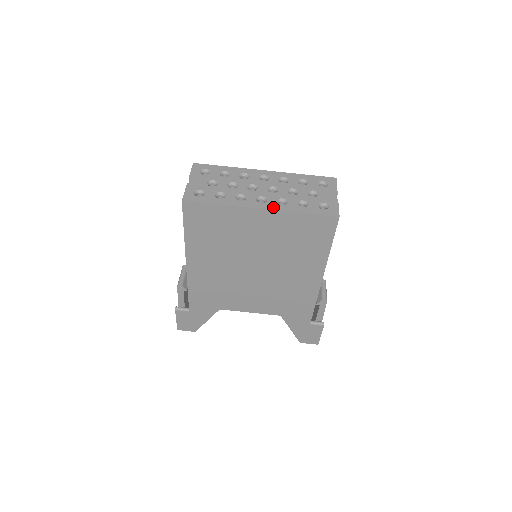
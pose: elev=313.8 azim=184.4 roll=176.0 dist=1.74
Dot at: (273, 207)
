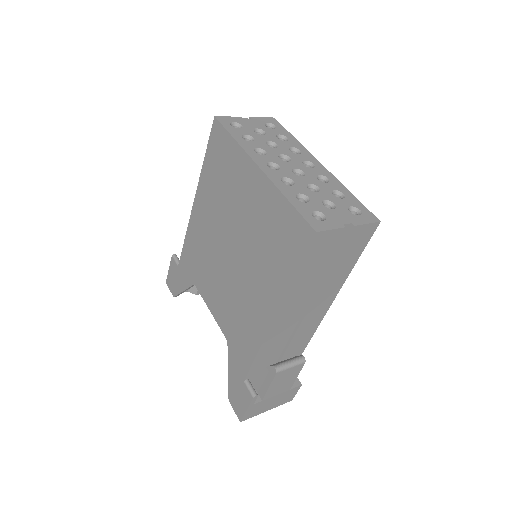
Dot at: (271, 175)
